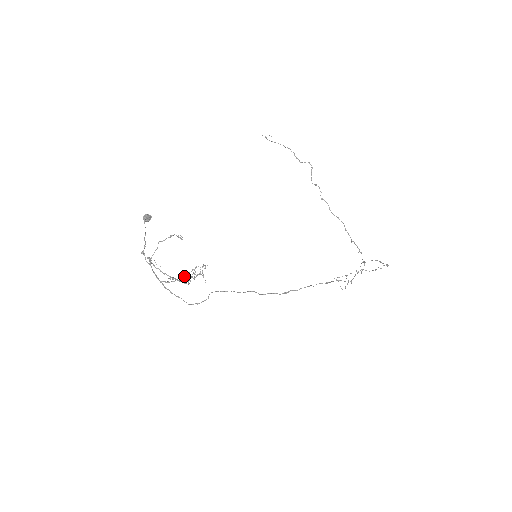
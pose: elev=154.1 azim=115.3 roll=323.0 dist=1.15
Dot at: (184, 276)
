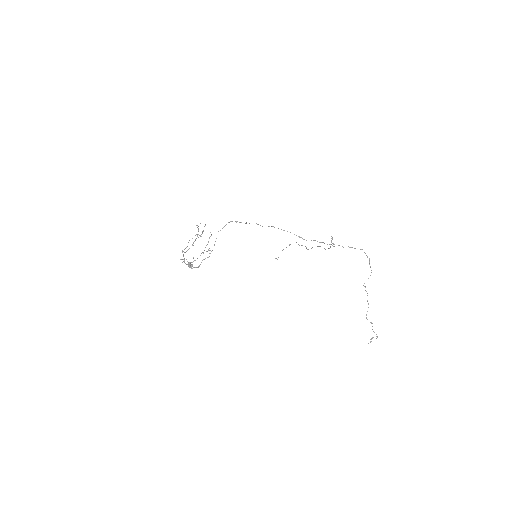
Dot at: occluded
